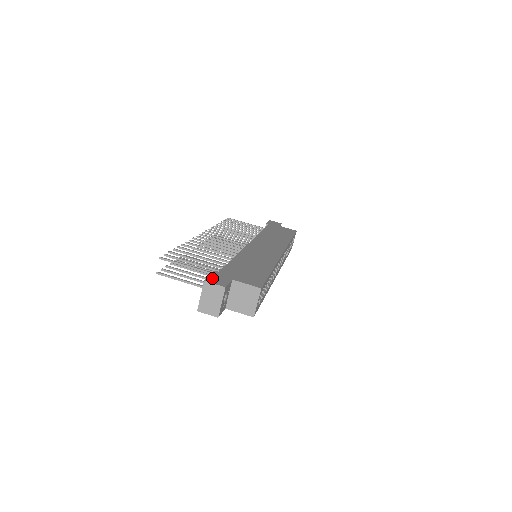
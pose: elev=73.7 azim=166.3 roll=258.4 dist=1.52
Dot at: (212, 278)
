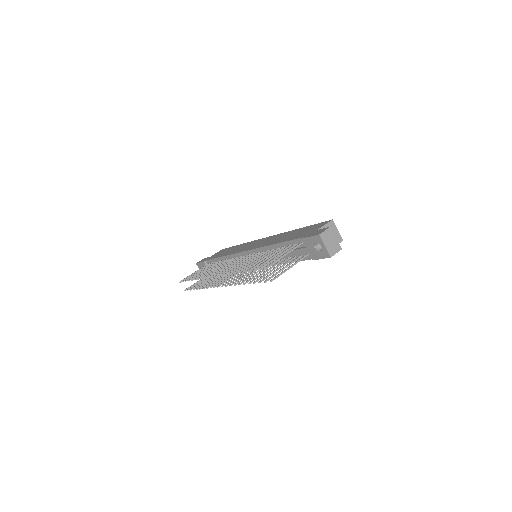
Dot at: (315, 234)
